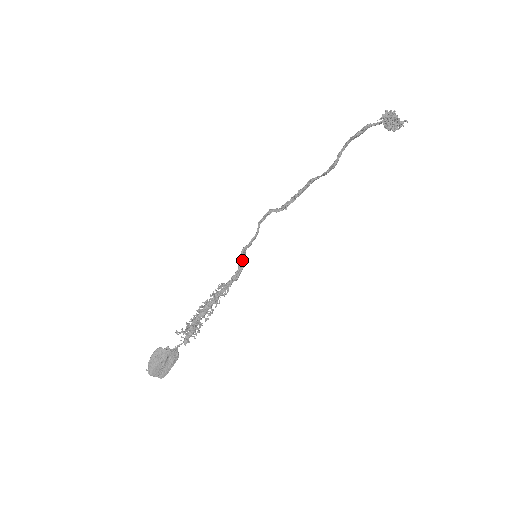
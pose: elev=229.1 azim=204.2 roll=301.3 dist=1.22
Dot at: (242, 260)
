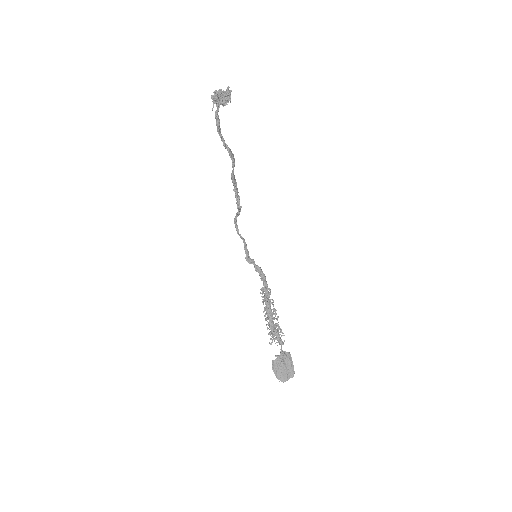
Dot at: (254, 265)
